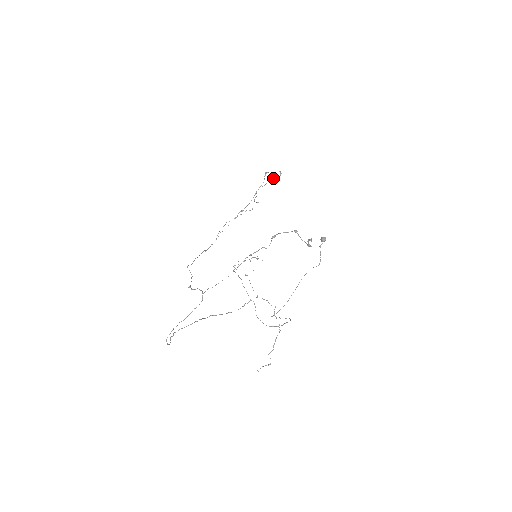
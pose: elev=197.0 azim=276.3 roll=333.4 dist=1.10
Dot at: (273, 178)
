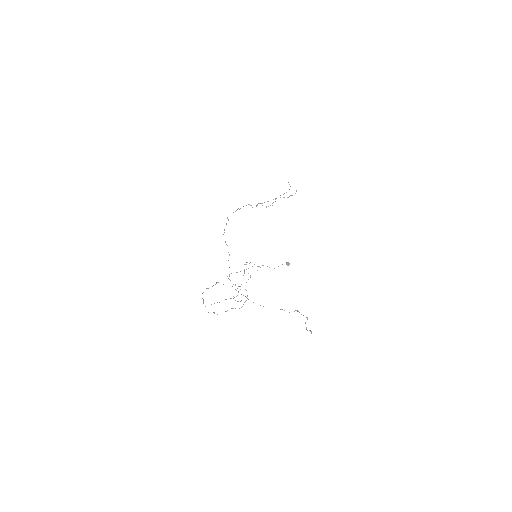
Dot at: occluded
